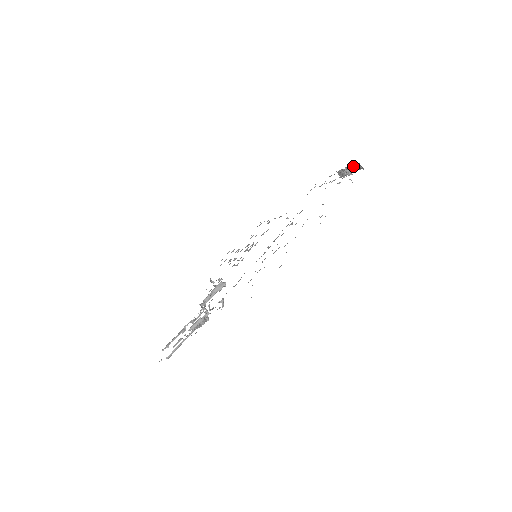
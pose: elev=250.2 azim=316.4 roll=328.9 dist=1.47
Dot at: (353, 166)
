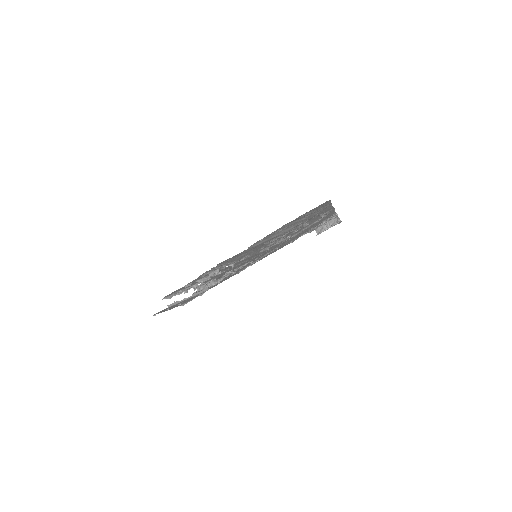
Dot at: (334, 216)
